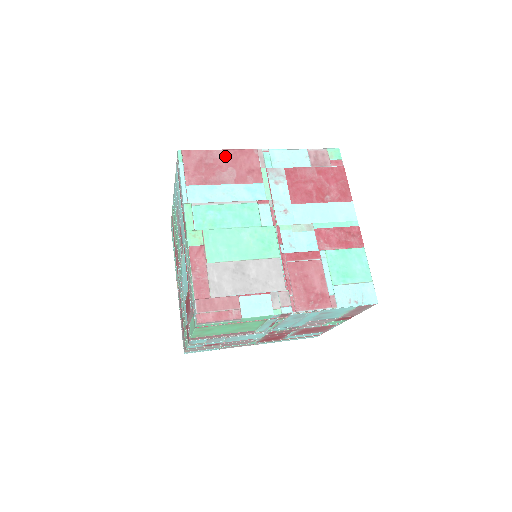
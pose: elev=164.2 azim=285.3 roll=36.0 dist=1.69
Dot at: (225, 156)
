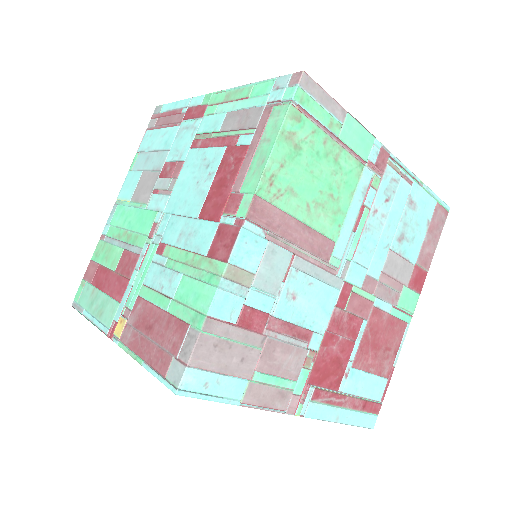
Dot at: occluded
